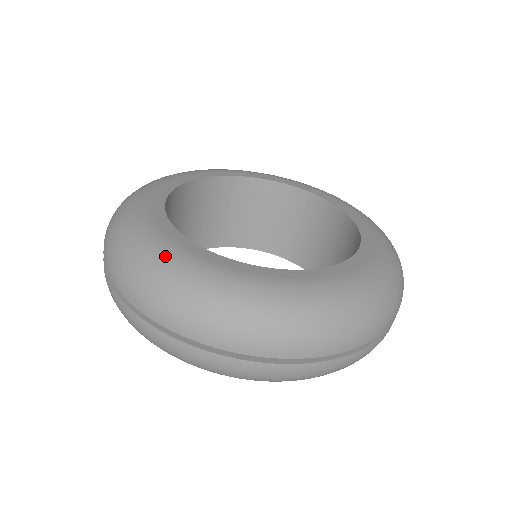
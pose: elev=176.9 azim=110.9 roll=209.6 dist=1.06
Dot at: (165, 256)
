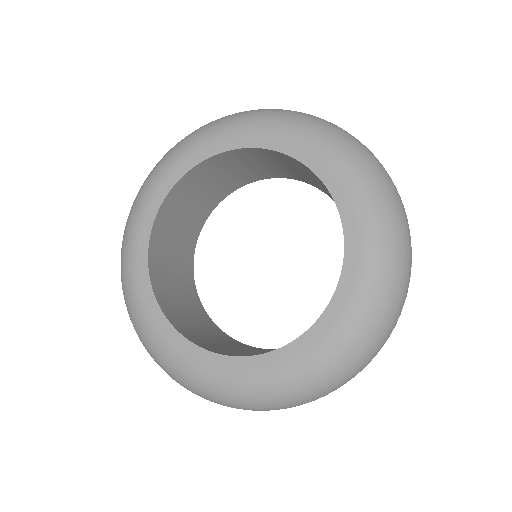
Dot at: (132, 305)
